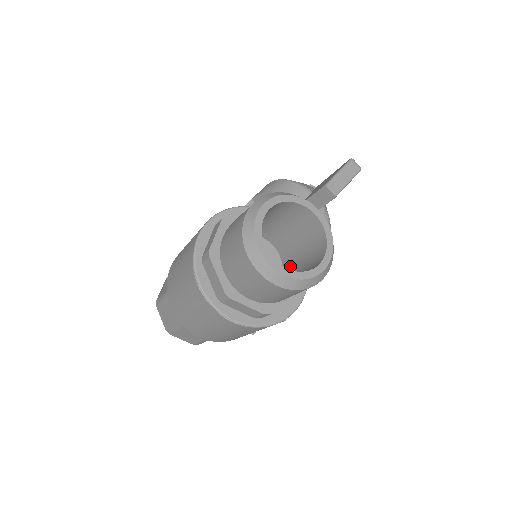
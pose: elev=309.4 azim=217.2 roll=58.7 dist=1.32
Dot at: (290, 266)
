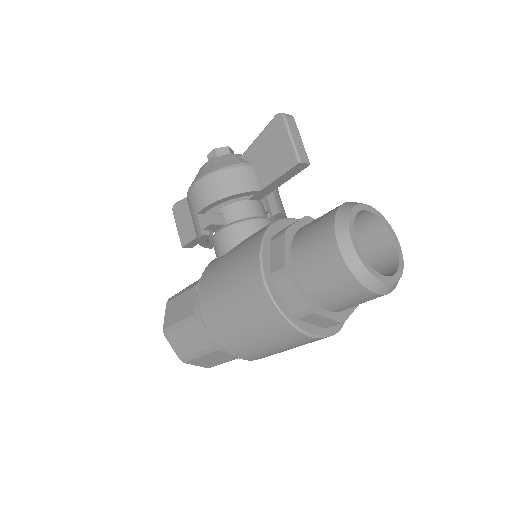
Dot at: occluded
